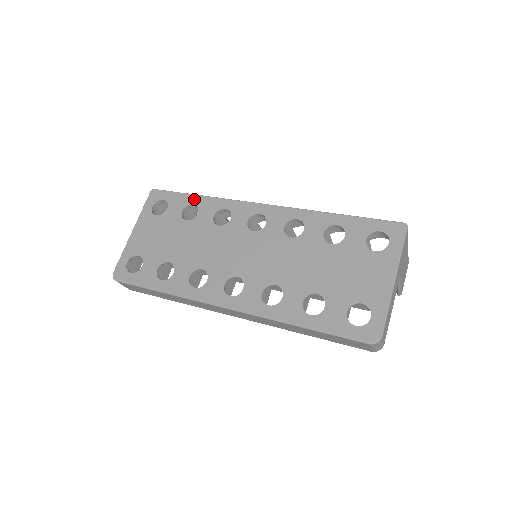
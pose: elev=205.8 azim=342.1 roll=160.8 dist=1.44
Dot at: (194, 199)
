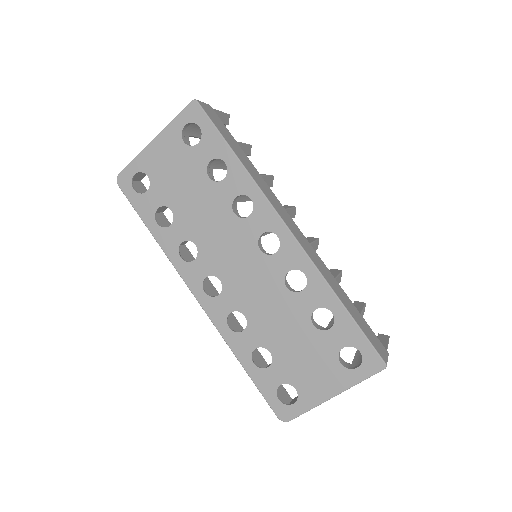
Dot at: (229, 157)
